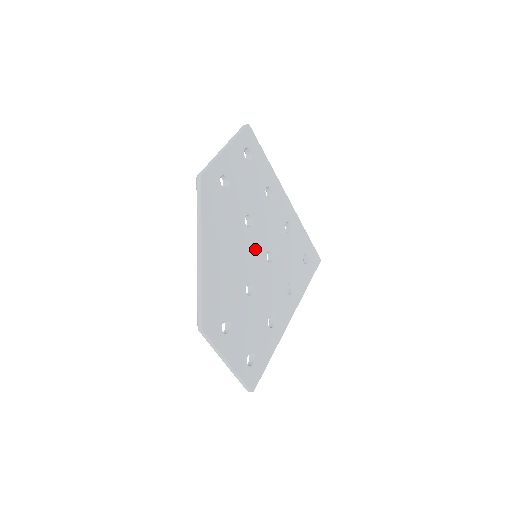
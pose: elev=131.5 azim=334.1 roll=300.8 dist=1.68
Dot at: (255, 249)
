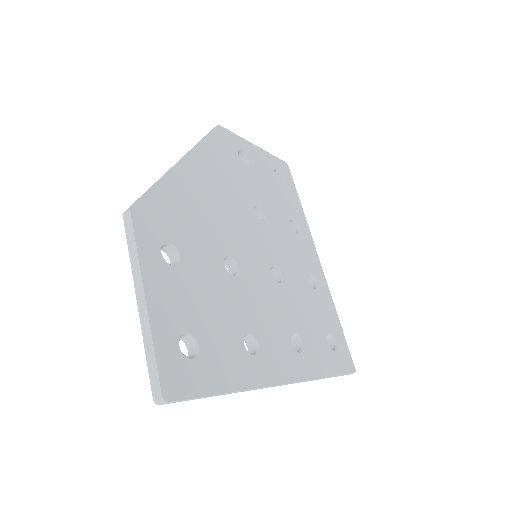
Dot at: (257, 242)
